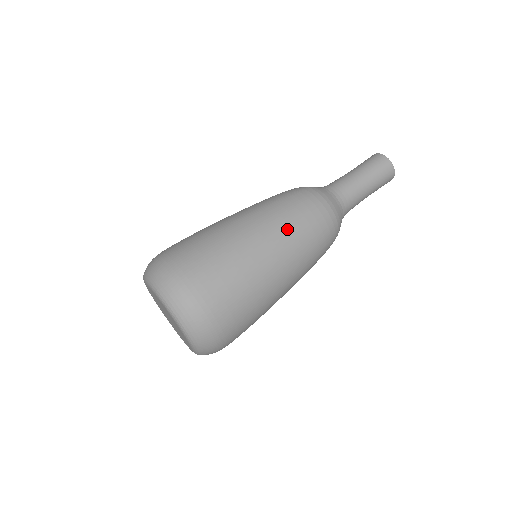
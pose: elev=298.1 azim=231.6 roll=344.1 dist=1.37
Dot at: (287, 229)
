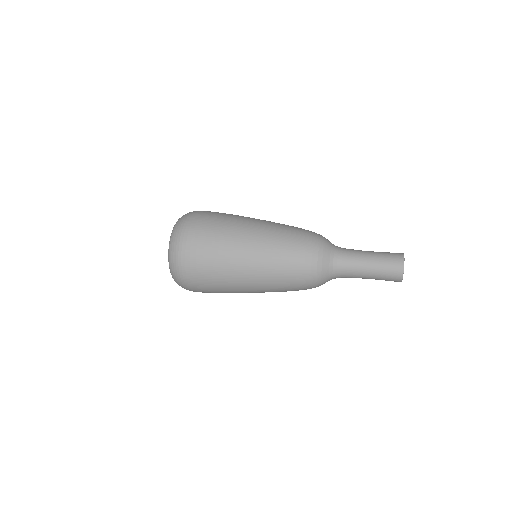
Dot at: (276, 225)
